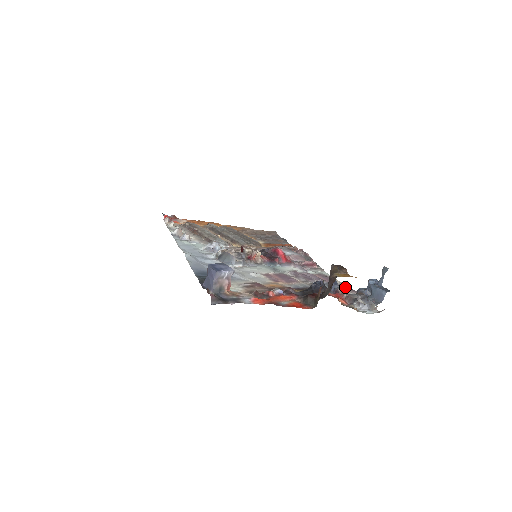
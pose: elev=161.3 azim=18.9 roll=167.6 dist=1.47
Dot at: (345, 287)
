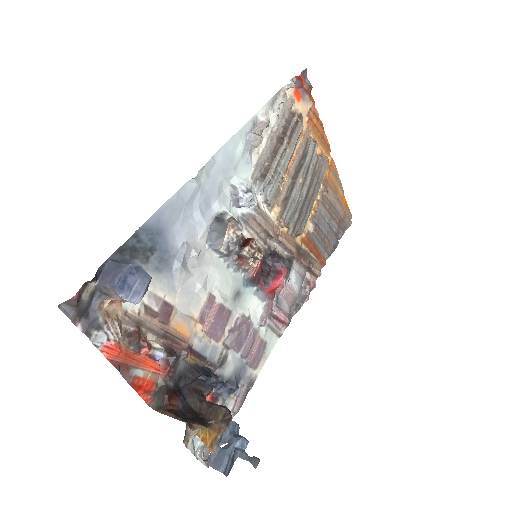
Dot at: (244, 391)
